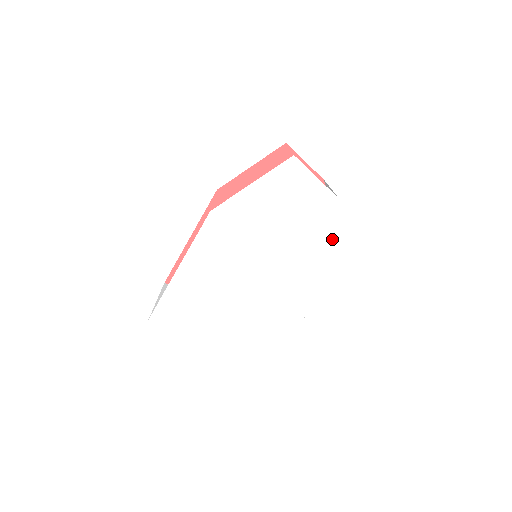
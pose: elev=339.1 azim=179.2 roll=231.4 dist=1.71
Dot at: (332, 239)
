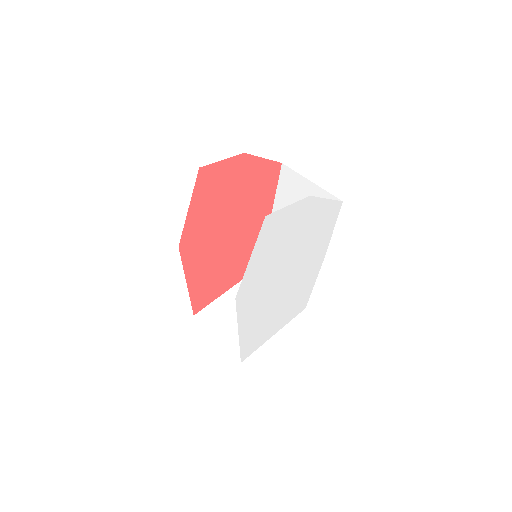
Dot at: (318, 215)
